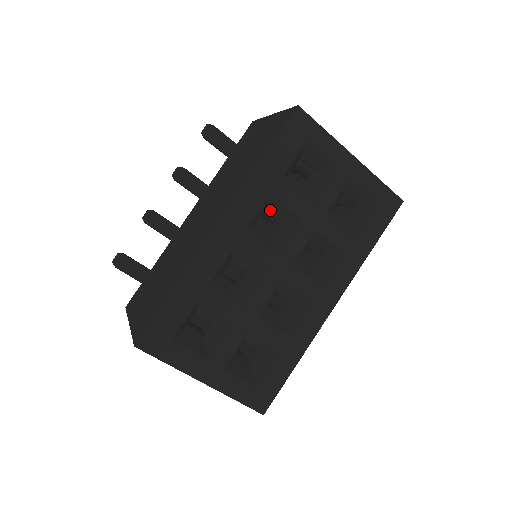
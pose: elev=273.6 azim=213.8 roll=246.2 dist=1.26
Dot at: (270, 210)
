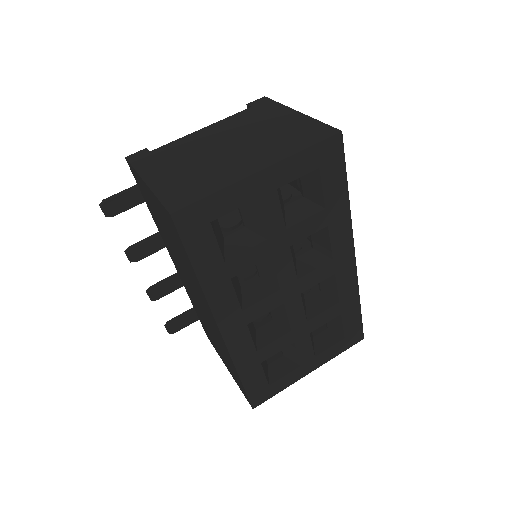
Dot at: occluded
